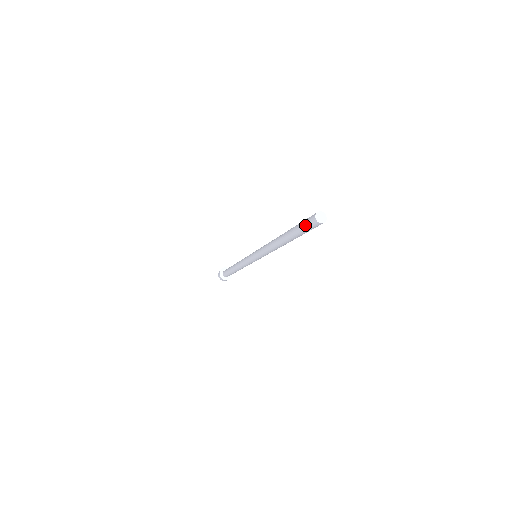
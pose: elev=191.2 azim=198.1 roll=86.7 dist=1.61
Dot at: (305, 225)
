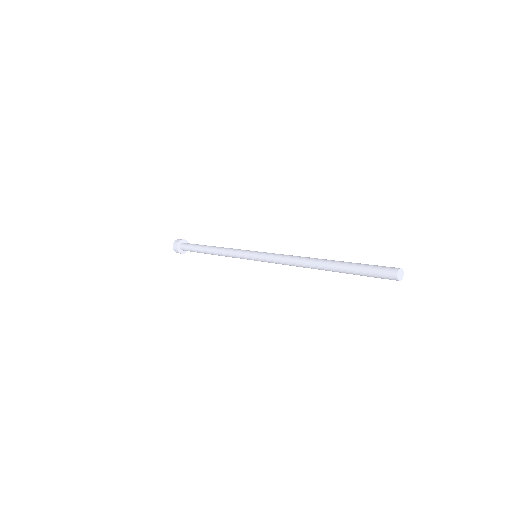
Dot at: (375, 271)
